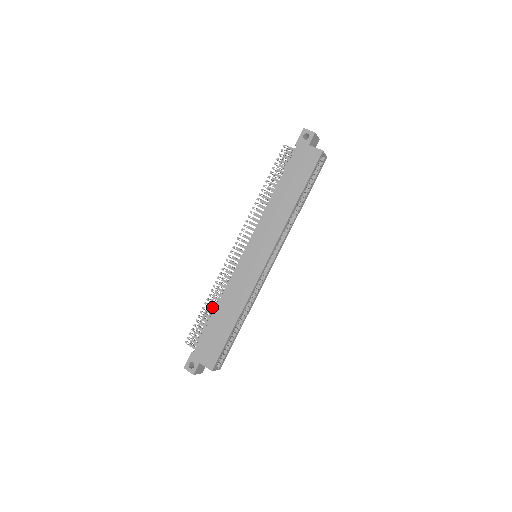
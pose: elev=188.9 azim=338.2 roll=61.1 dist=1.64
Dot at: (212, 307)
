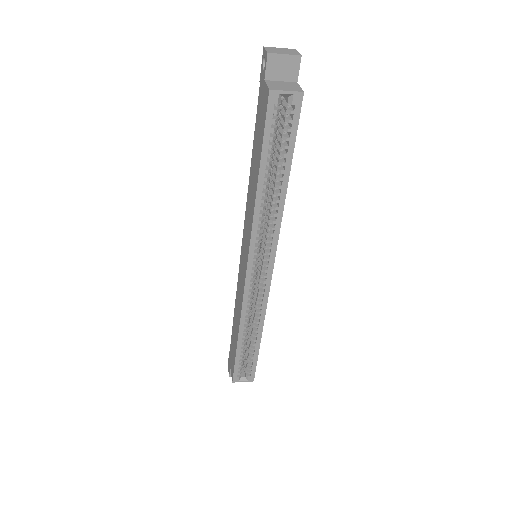
Dot at: occluded
